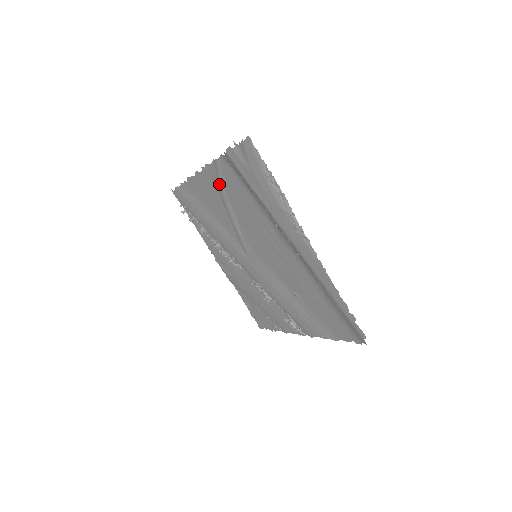
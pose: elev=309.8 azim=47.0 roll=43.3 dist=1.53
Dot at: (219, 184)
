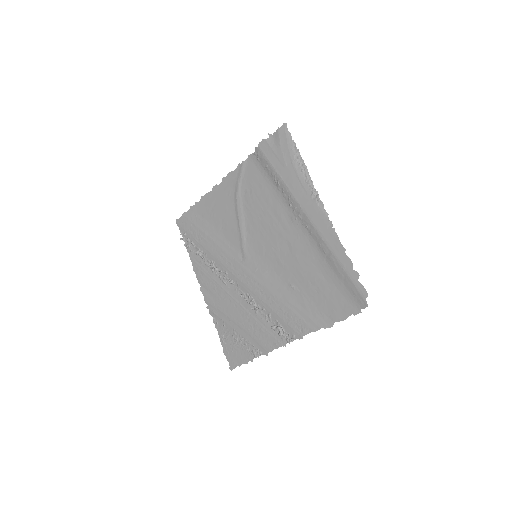
Dot at: (237, 187)
